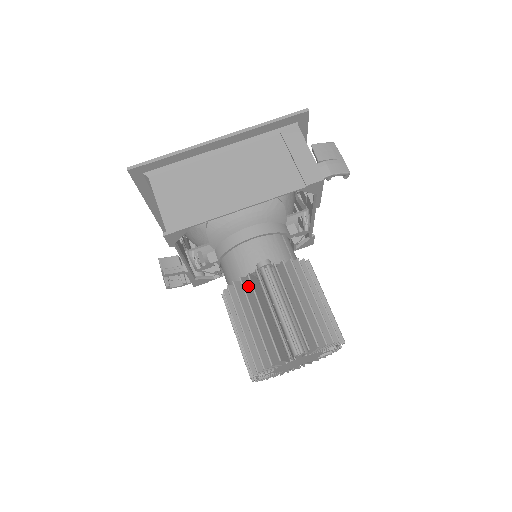
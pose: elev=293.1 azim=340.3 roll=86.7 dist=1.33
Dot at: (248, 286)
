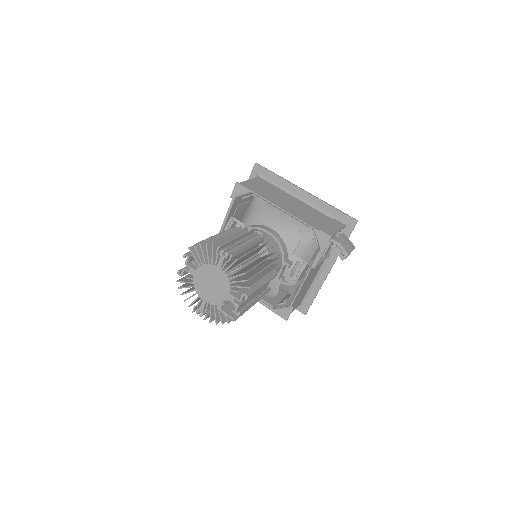
Dot at: occluded
